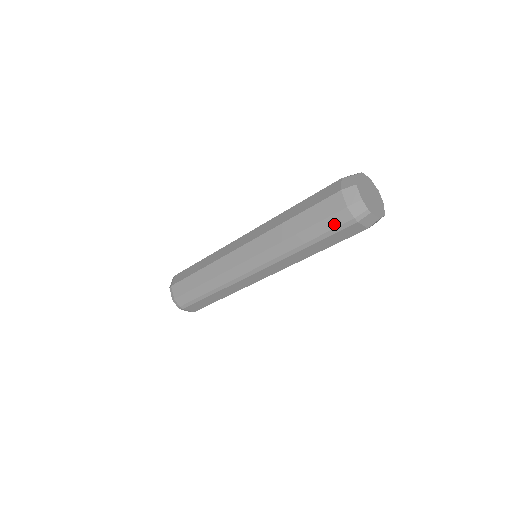
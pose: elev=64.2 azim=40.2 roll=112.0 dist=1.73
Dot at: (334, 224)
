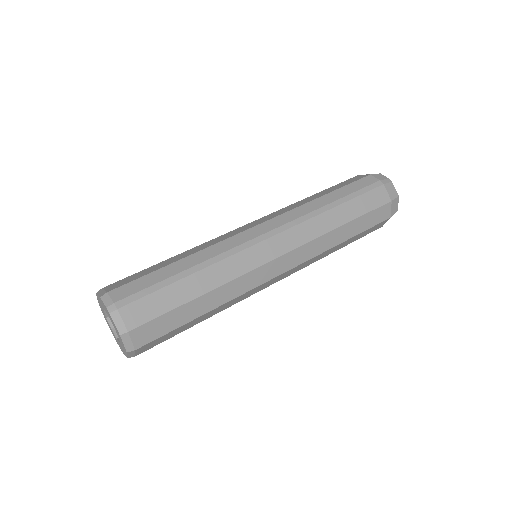
Dot at: (361, 185)
